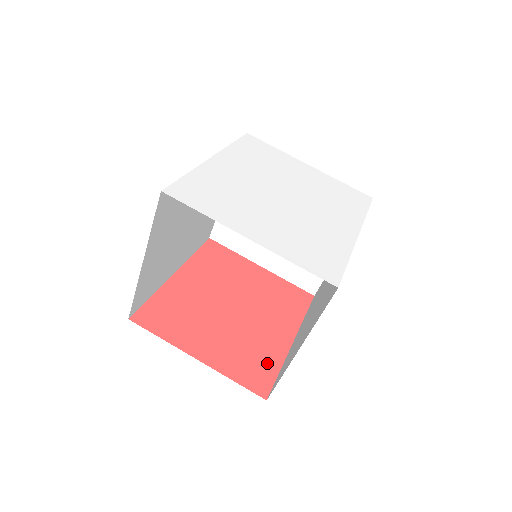
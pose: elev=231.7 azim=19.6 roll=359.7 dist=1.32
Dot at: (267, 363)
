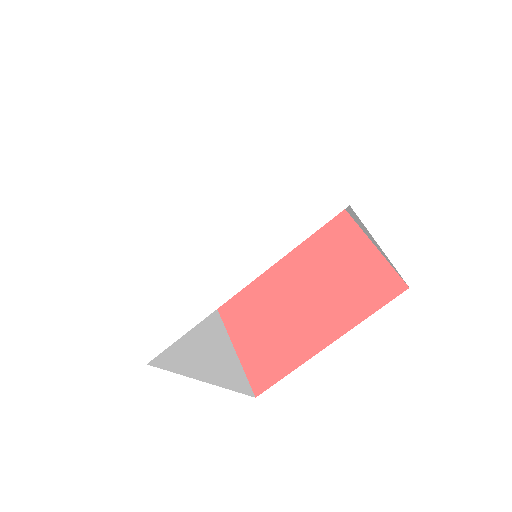
Dot at: (282, 361)
